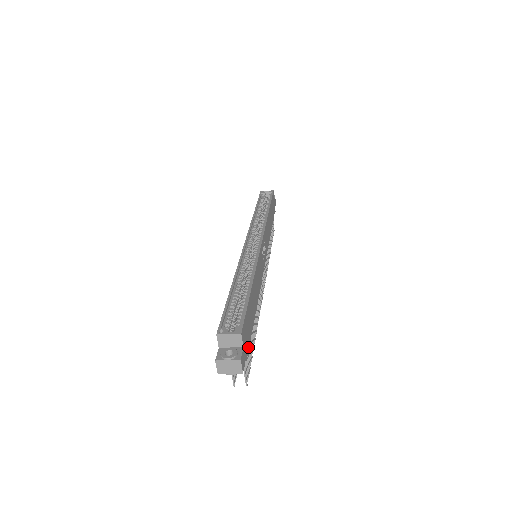
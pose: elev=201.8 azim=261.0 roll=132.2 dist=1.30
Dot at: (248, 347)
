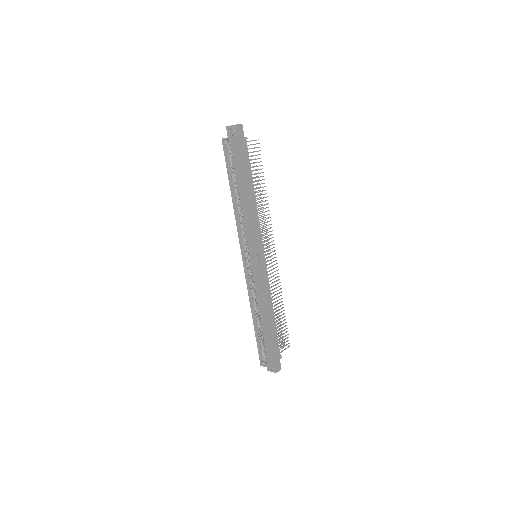
Dot at: (279, 350)
